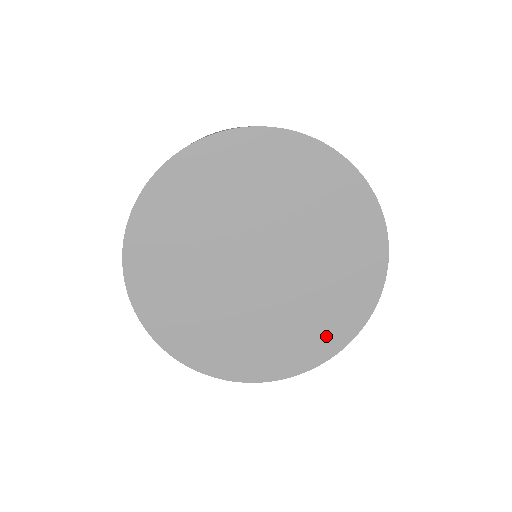
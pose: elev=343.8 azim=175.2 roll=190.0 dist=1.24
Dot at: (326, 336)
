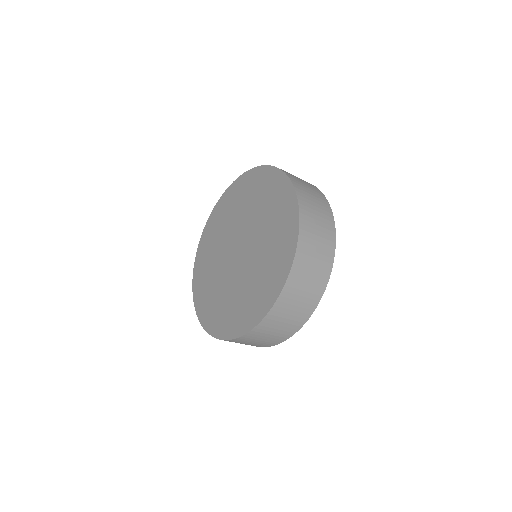
Dot at: (282, 256)
